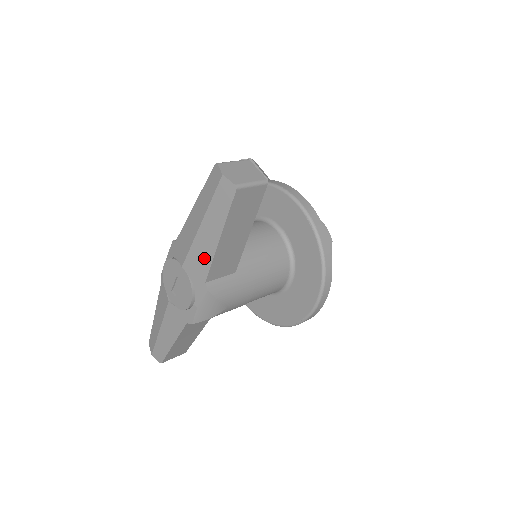
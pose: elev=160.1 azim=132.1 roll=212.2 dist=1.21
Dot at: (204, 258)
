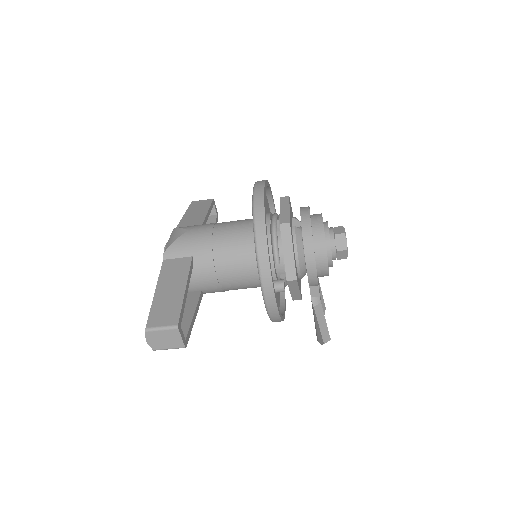
Dot at: occluded
